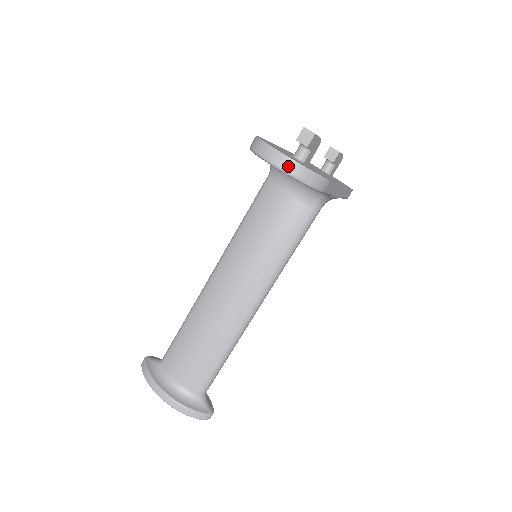
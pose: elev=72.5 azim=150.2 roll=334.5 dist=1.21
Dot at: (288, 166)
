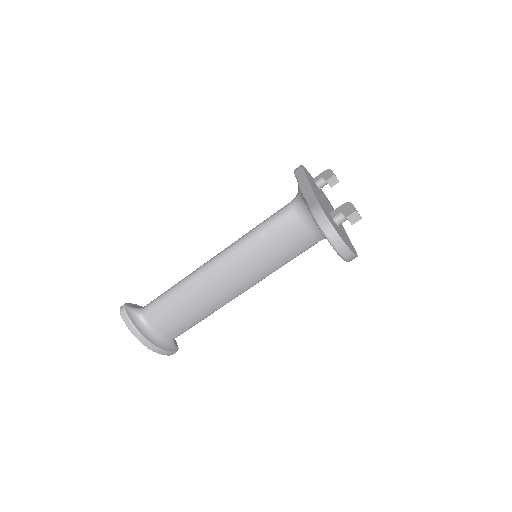
Dot at: (346, 254)
